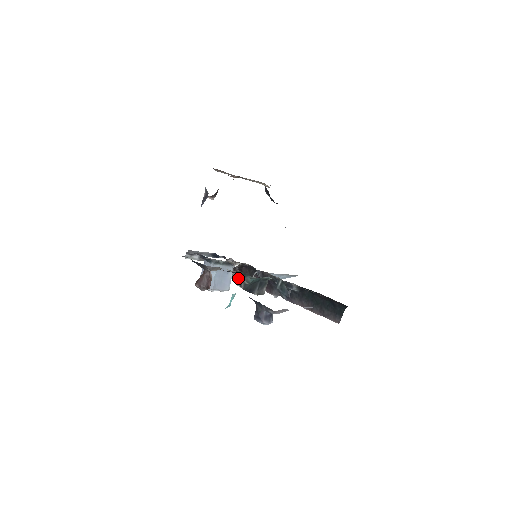
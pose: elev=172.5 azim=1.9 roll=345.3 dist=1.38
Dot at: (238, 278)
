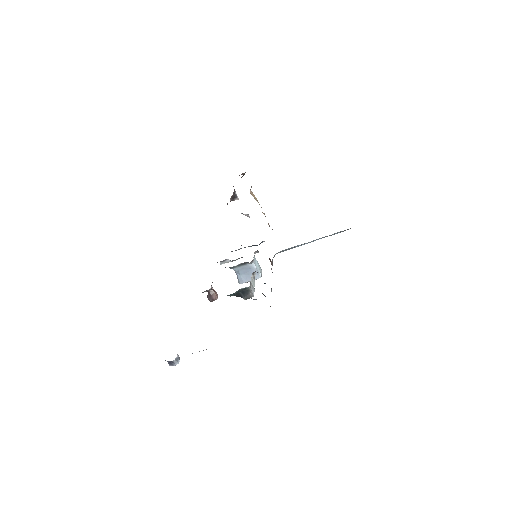
Dot at: occluded
